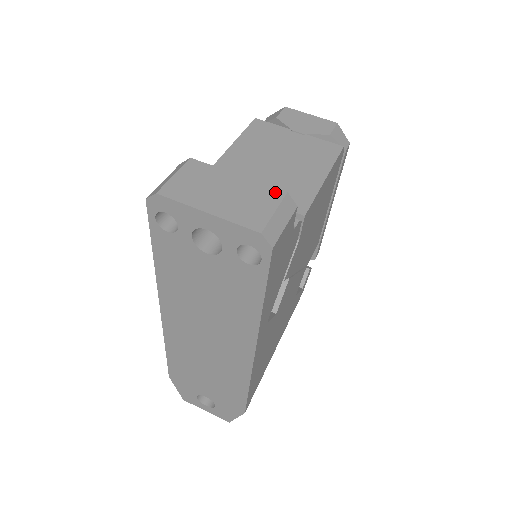
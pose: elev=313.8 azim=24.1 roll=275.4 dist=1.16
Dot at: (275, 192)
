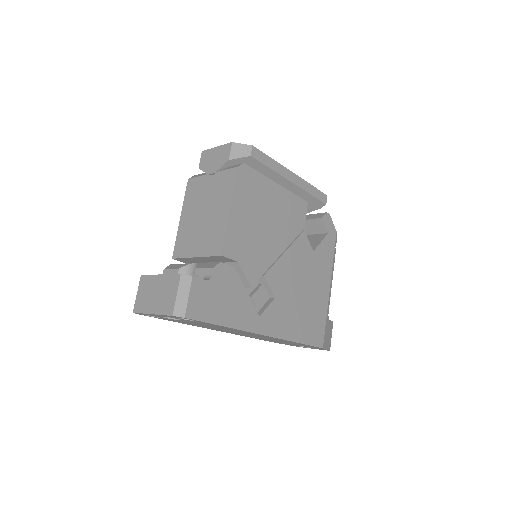
Dot at: (175, 278)
